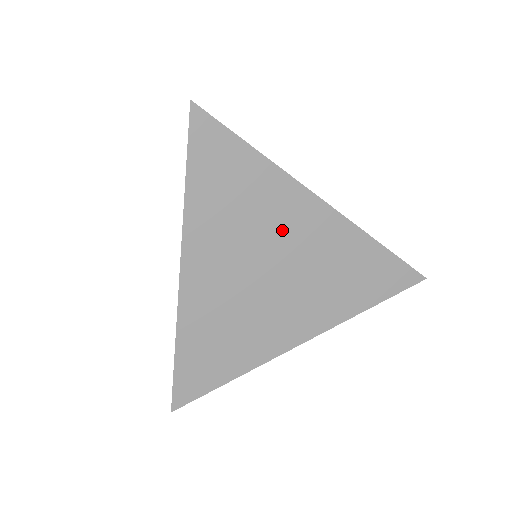
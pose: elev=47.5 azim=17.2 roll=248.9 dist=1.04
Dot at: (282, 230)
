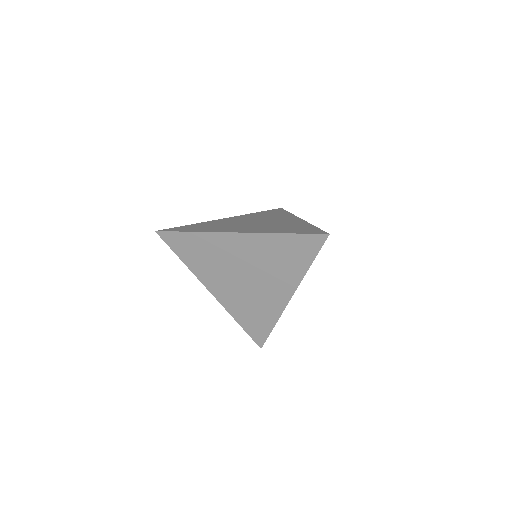
Dot at: (232, 256)
